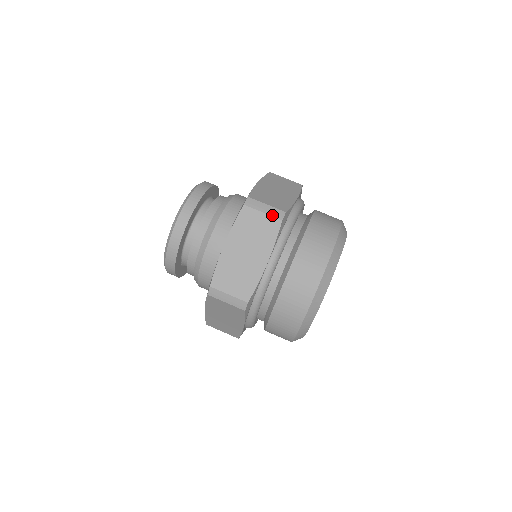
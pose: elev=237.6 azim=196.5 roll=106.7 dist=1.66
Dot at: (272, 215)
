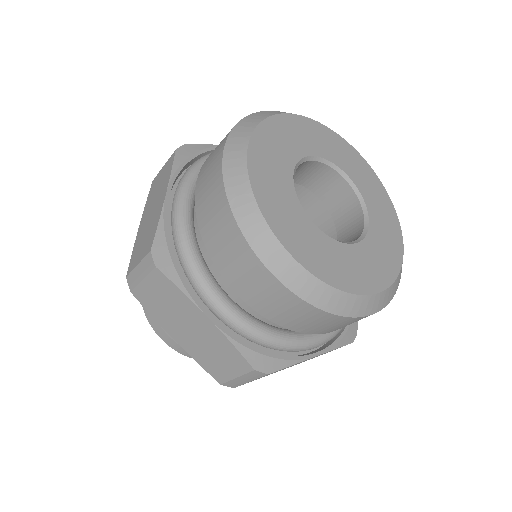
Dot at: (170, 158)
